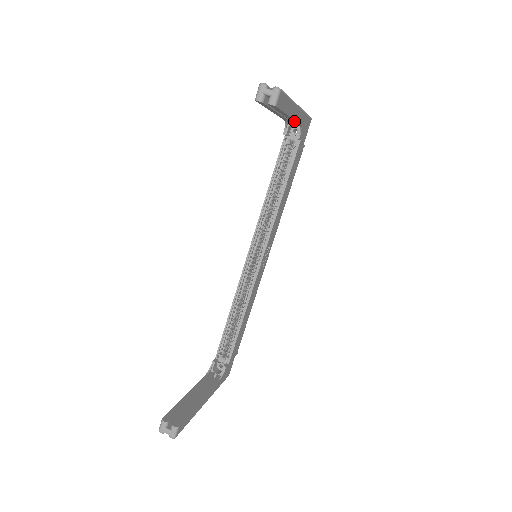
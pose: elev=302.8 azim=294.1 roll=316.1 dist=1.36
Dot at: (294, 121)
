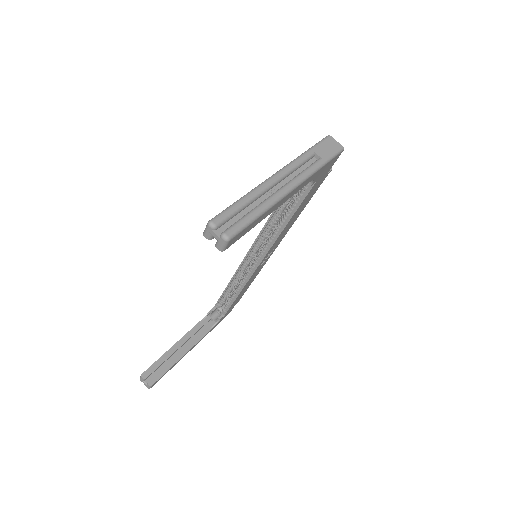
Dot at: occluded
